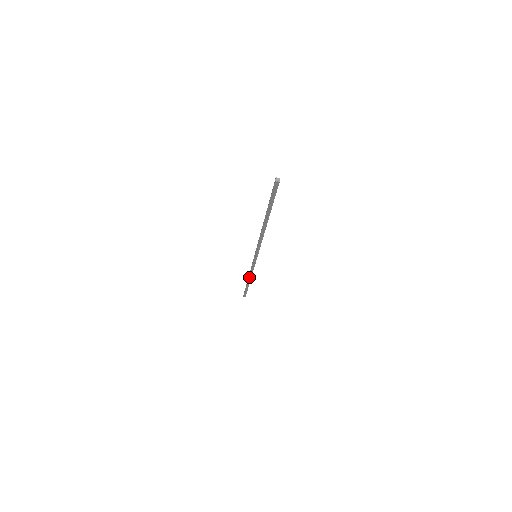
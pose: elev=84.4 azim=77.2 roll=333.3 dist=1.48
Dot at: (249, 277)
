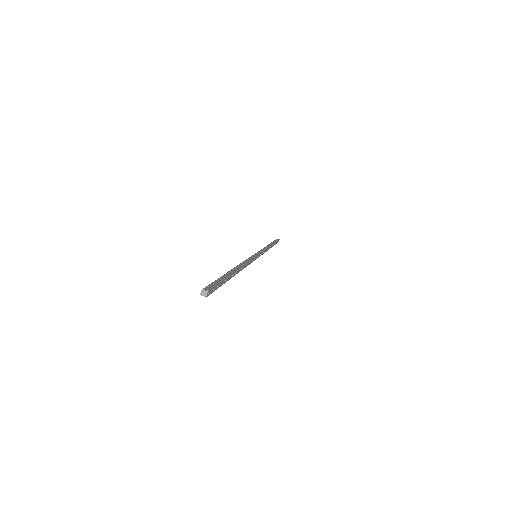
Dot at: occluded
